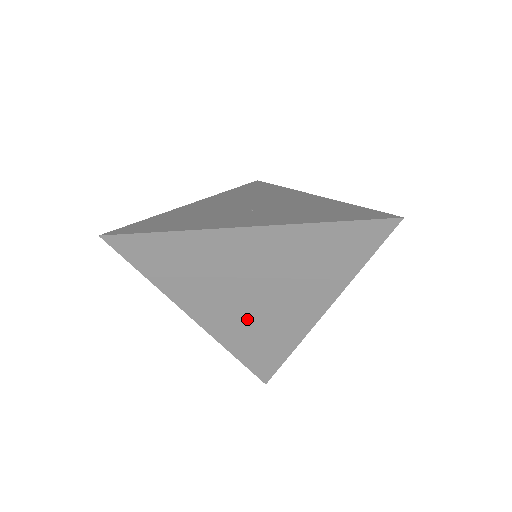
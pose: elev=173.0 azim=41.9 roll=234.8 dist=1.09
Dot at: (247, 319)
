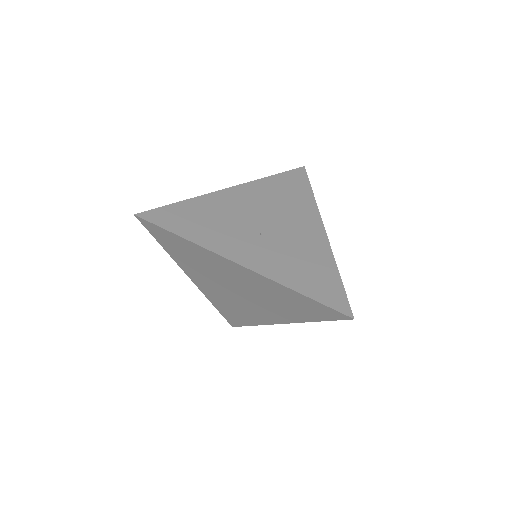
Dot at: (228, 298)
